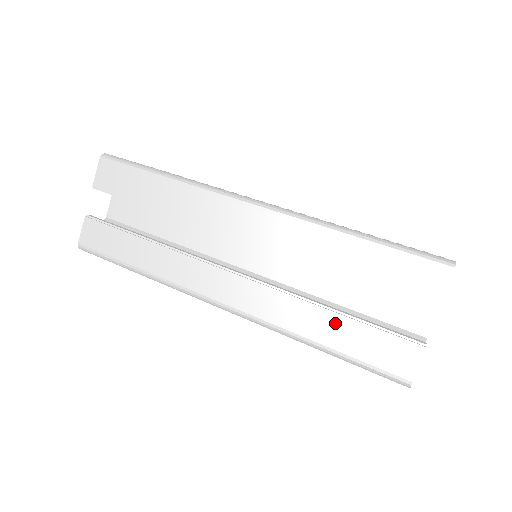
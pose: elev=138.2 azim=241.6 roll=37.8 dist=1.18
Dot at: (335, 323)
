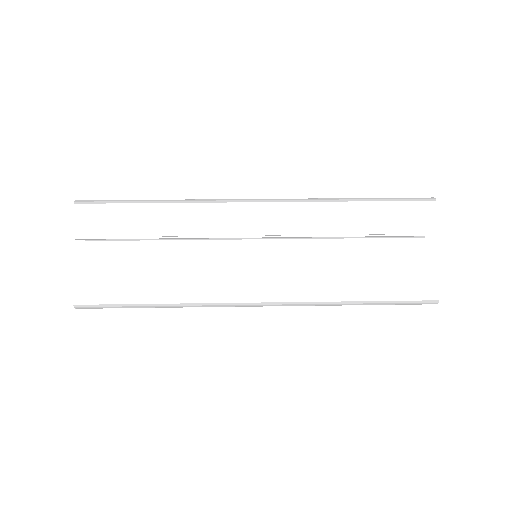
Dot at: (366, 276)
